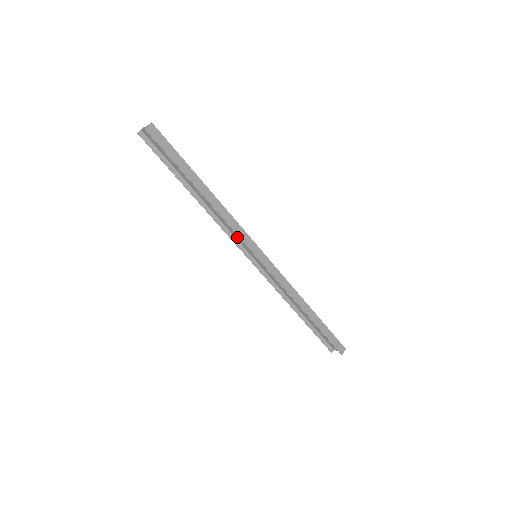
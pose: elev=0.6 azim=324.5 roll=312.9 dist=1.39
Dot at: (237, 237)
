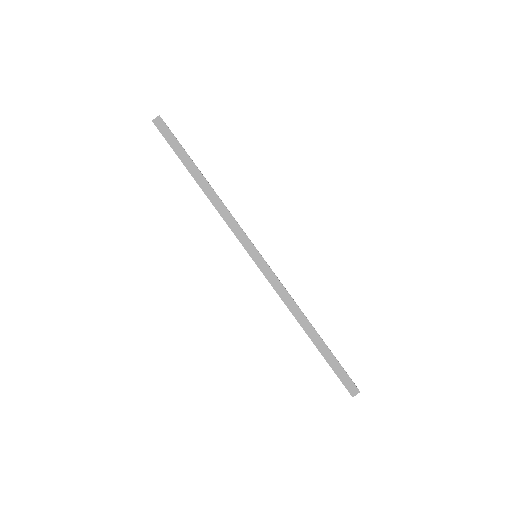
Dot at: occluded
